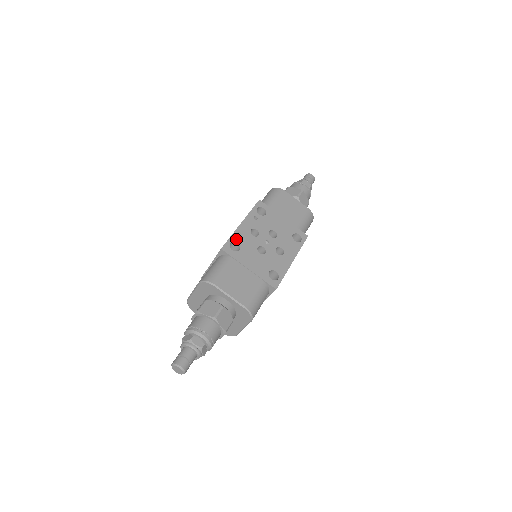
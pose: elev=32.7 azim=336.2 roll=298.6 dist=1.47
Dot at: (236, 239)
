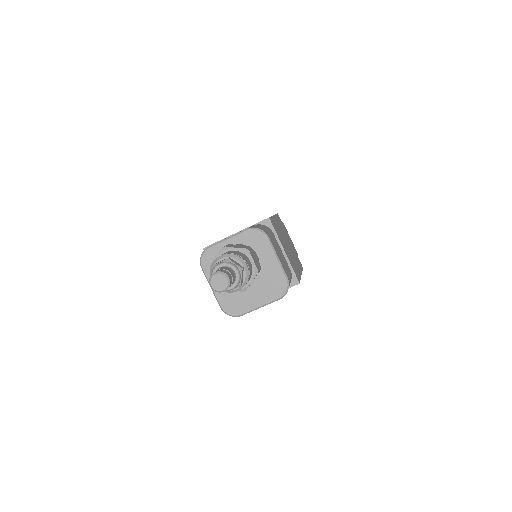
Dot at: occluded
